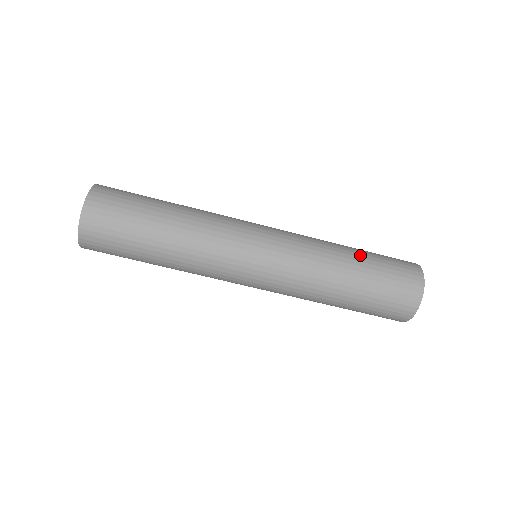
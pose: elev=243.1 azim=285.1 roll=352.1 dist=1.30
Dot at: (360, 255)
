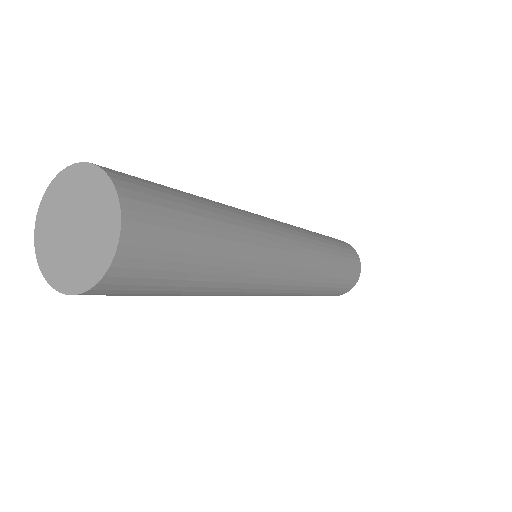
Dot at: (327, 289)
